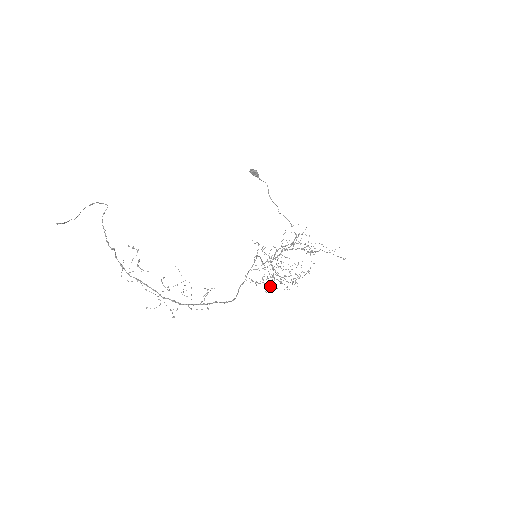
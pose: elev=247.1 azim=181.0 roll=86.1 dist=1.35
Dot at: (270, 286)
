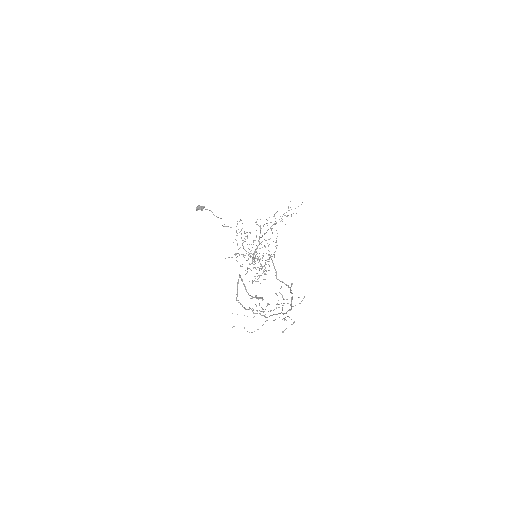
Dot at: (265, 273)
